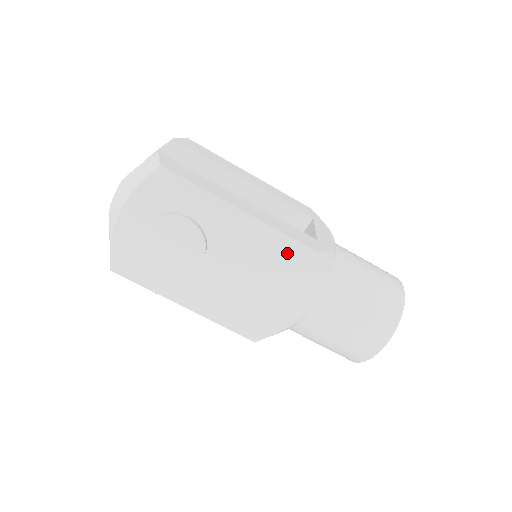
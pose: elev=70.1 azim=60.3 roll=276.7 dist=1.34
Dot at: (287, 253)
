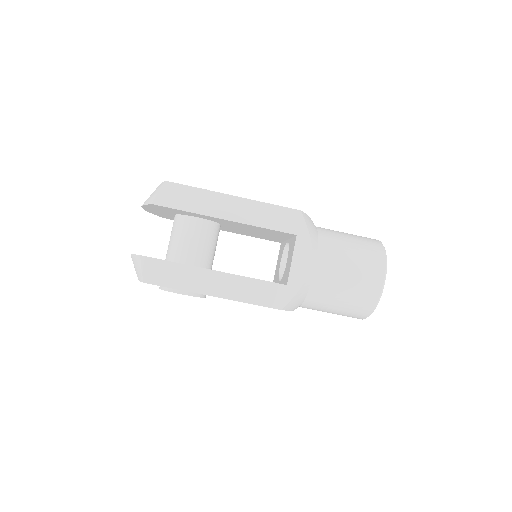
Dot at: occluded
